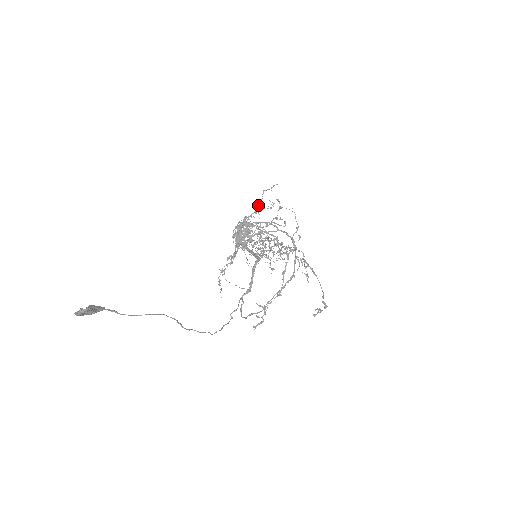
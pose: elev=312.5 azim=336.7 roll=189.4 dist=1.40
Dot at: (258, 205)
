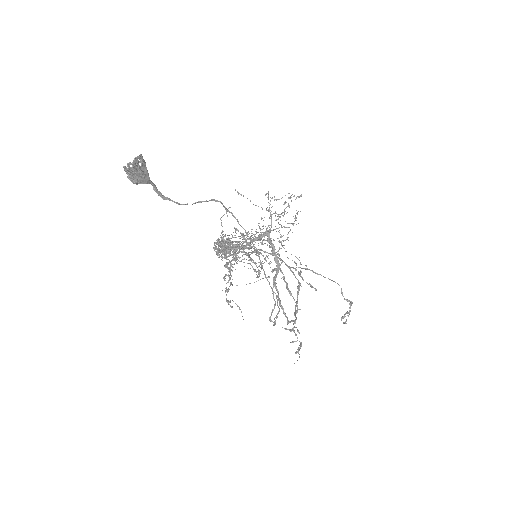
Dot at: occluded
